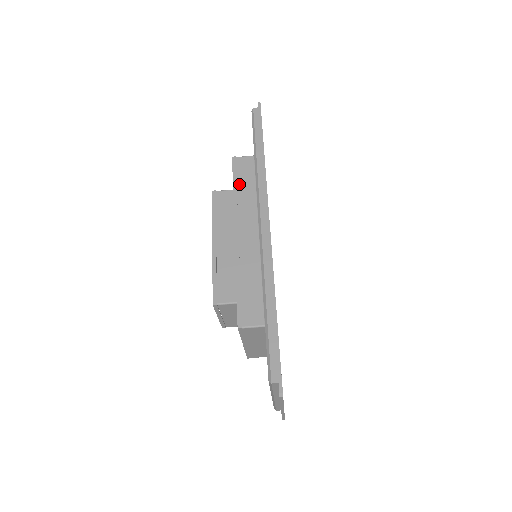
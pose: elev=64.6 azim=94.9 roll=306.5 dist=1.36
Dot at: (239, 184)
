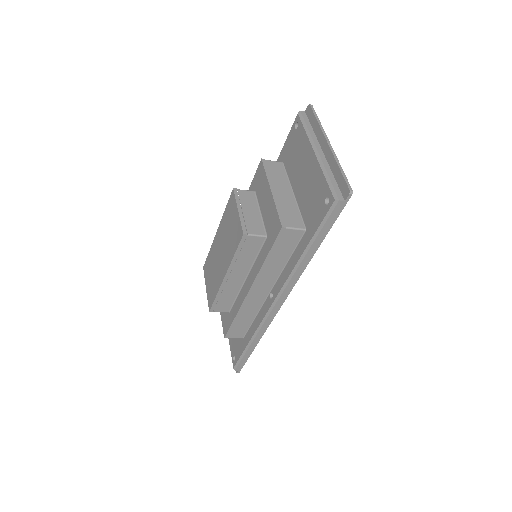
Dot at: (274, 255)
